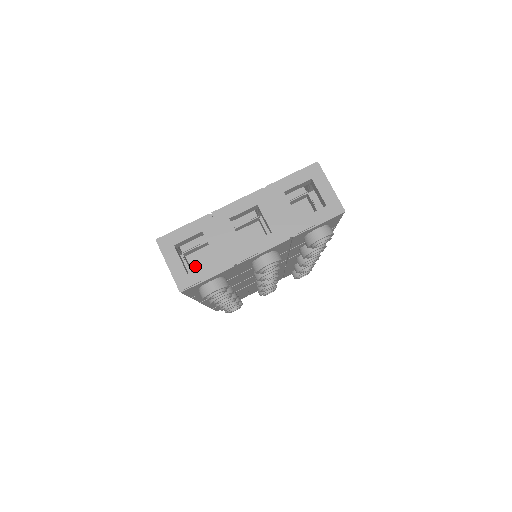
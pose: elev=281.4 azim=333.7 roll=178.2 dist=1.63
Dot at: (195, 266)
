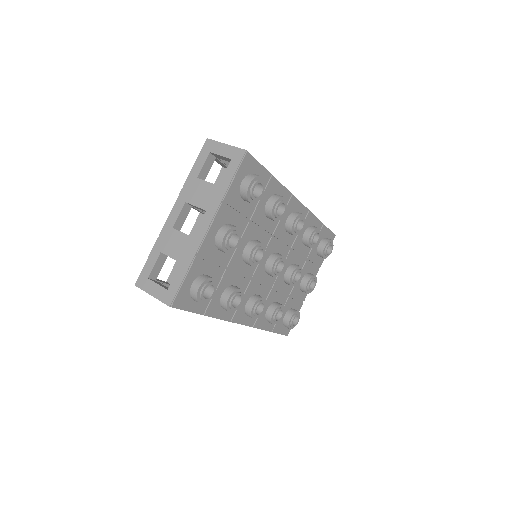
Dot at: occluded
